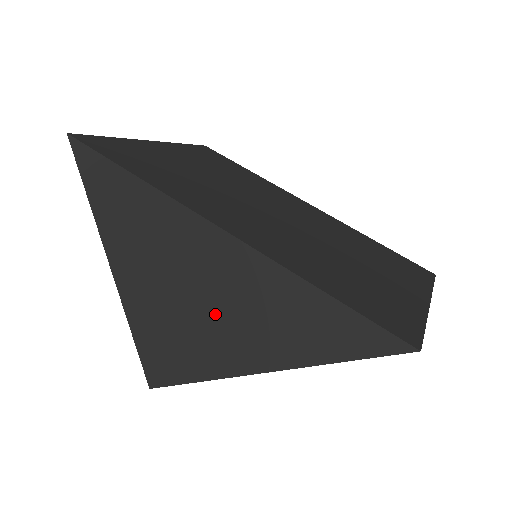
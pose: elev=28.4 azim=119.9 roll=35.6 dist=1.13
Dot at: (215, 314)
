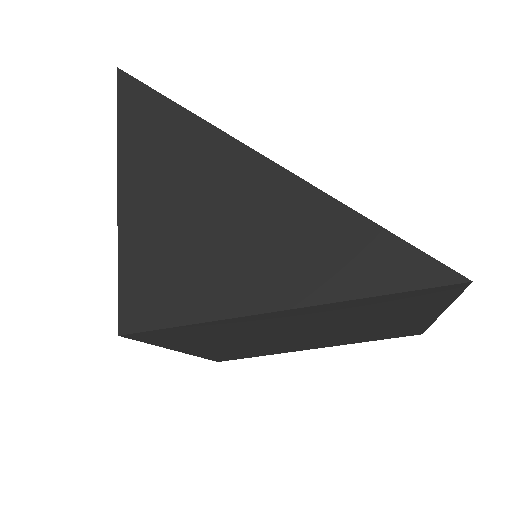
Dot at: (235, 242)
